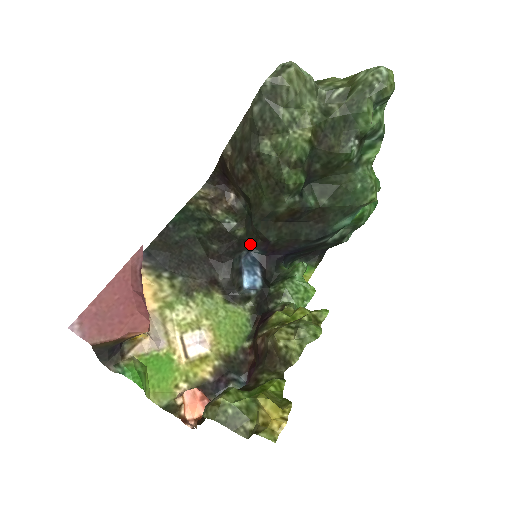
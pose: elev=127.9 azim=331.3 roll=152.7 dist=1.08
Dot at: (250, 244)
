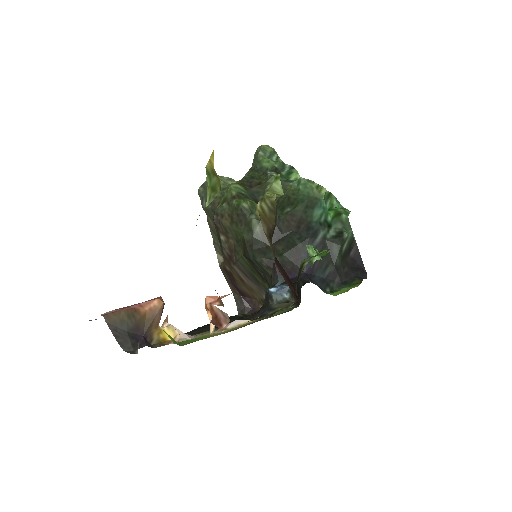
Dot at: occluded
